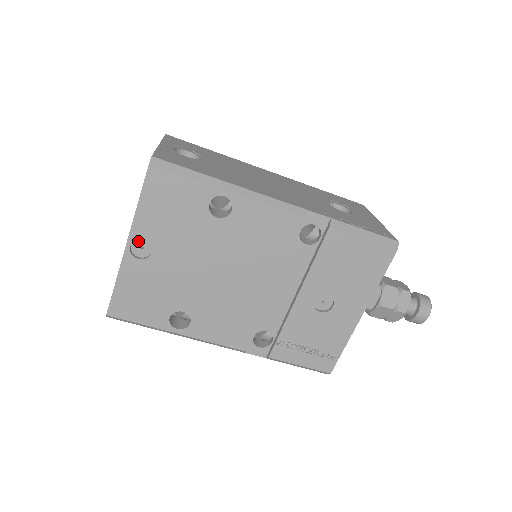
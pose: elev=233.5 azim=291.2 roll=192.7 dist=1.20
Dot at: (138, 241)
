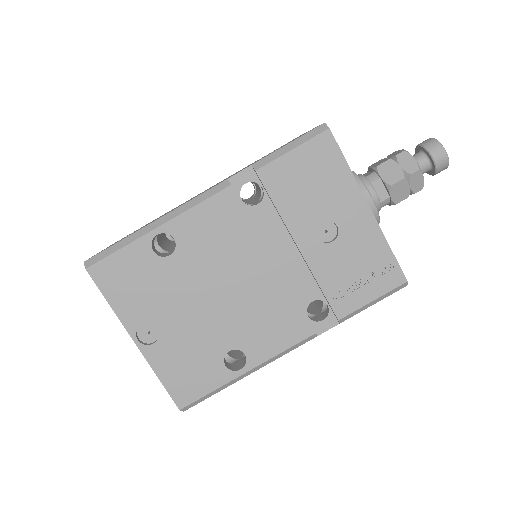
Dot at: (140, 331)
